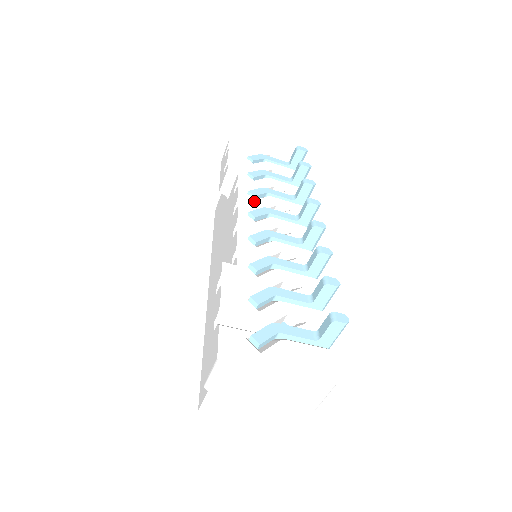
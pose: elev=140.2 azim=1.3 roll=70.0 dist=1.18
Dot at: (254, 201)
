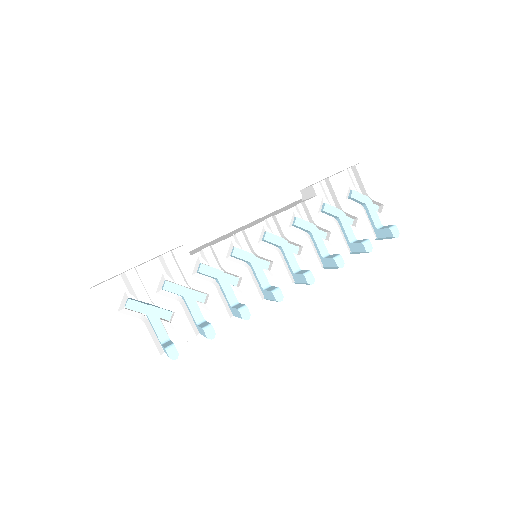
Dot at: (287, 228)
